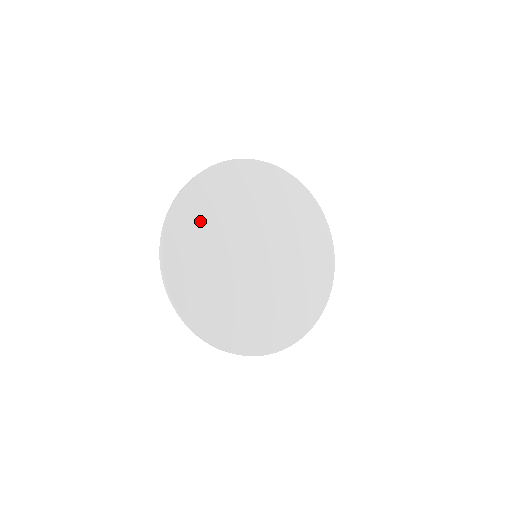
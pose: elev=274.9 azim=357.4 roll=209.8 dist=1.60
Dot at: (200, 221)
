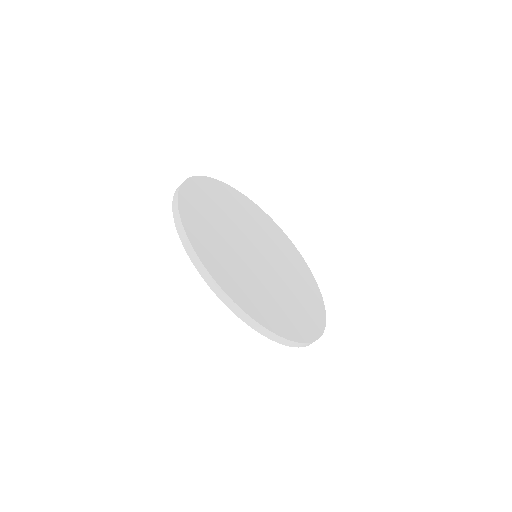
Dot at: (205, 210)
